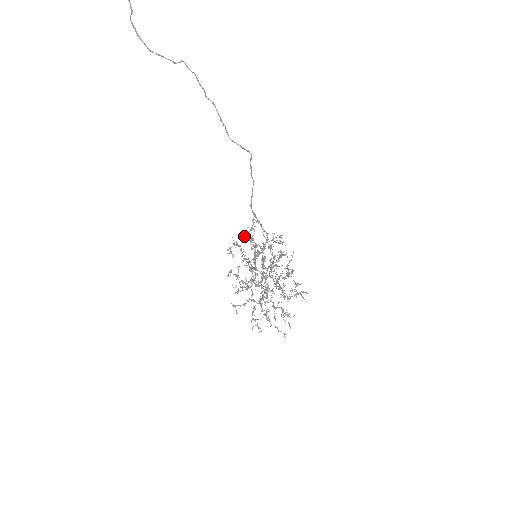
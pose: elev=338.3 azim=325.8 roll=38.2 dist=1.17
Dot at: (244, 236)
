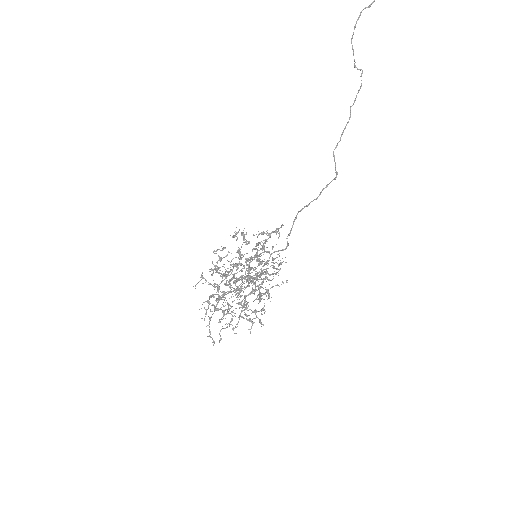
Dot at: (260, 233)
